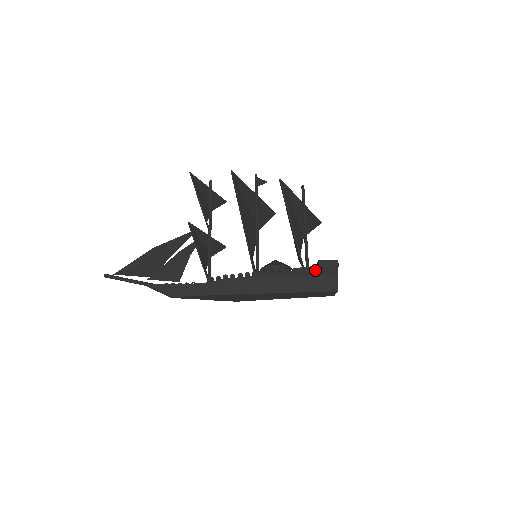
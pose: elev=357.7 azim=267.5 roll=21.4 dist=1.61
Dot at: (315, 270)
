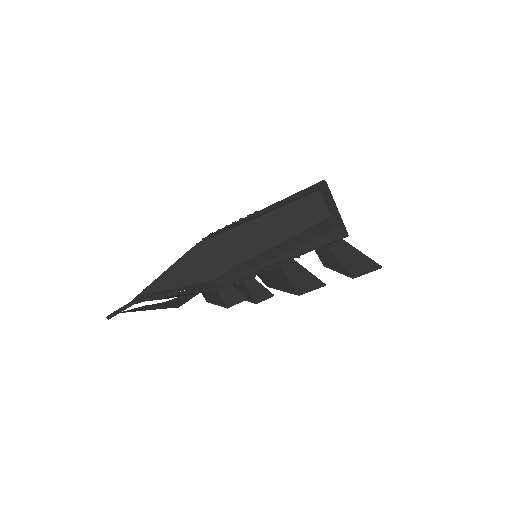
Dot at: (295, 196)
